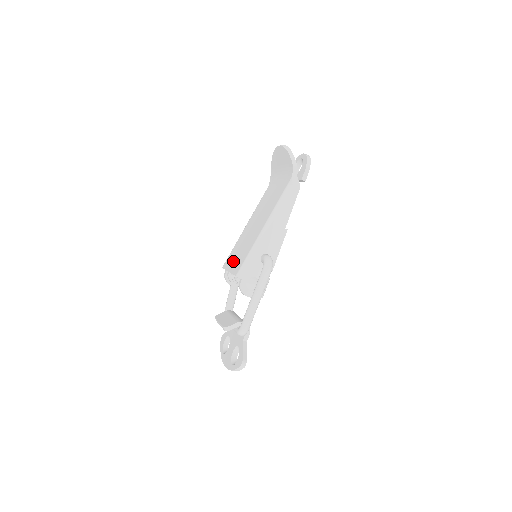
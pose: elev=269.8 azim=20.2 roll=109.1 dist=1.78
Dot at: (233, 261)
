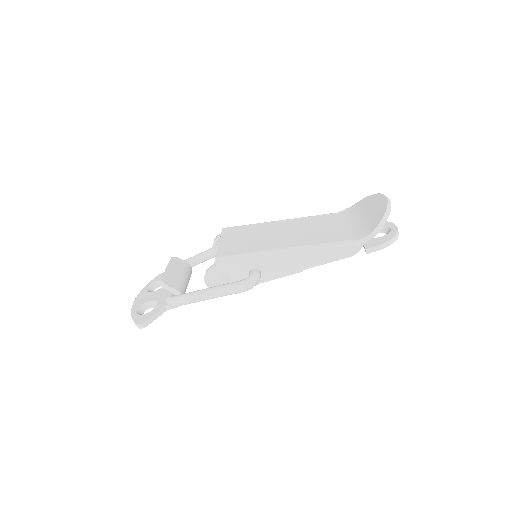
Dot at: (233, 238)
